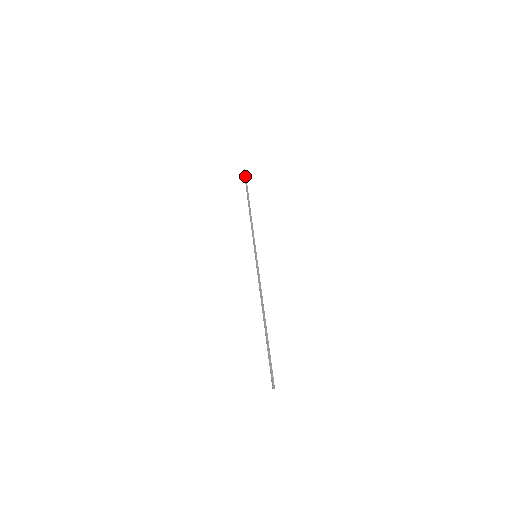
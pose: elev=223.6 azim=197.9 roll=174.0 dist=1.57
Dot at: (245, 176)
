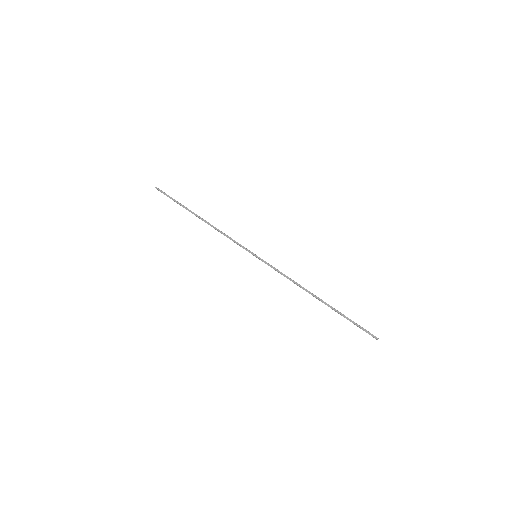
Dot at: (164, 194)
